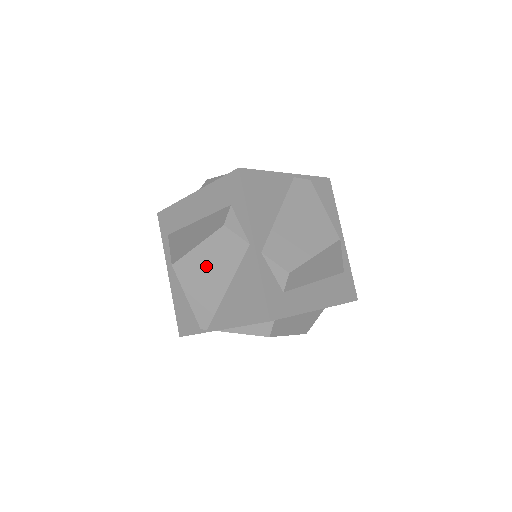
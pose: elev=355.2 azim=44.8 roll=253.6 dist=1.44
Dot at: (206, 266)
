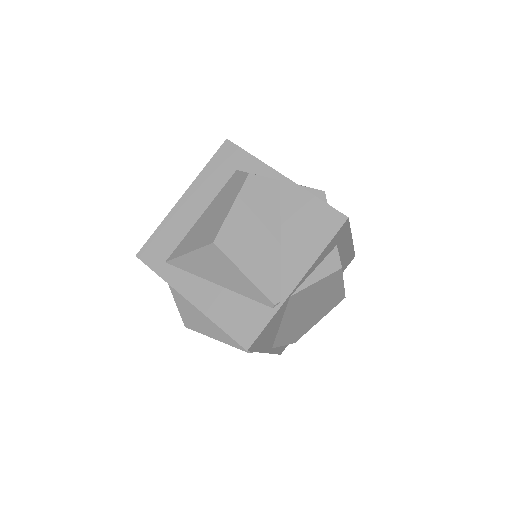
Dot at: (250, 224)
